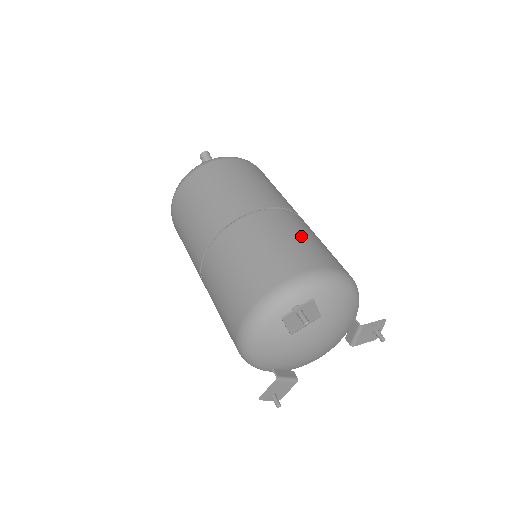
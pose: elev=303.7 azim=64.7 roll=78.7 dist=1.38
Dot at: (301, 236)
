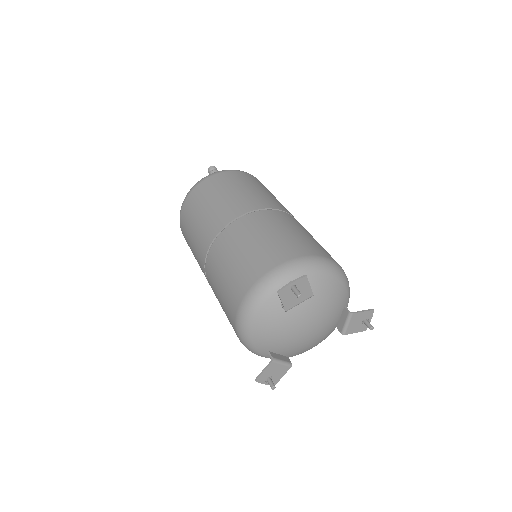
Dot at: (297, 231)
